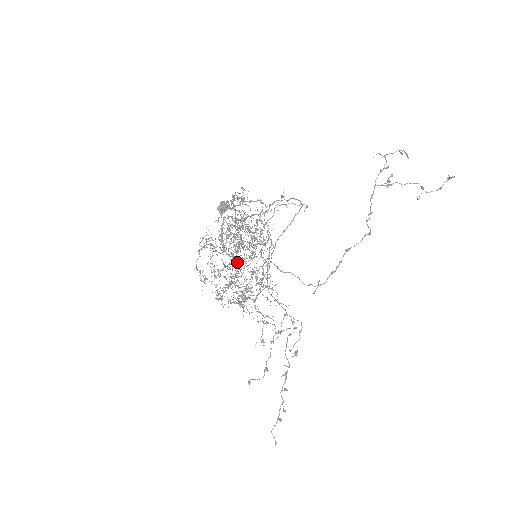
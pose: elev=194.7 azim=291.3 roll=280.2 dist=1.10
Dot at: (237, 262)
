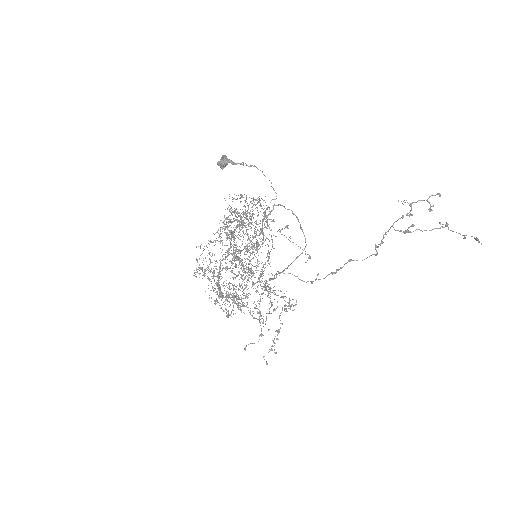
Dot at: occluded
